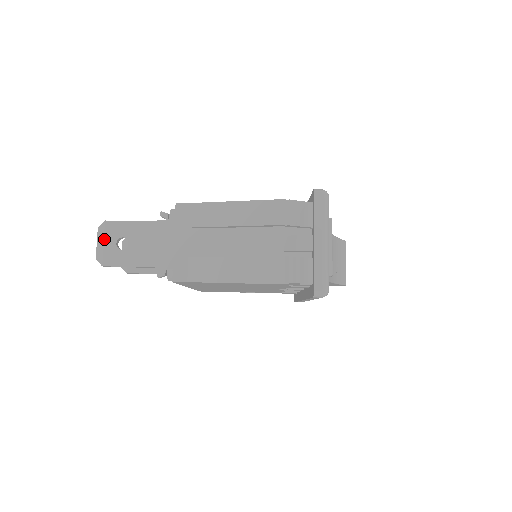
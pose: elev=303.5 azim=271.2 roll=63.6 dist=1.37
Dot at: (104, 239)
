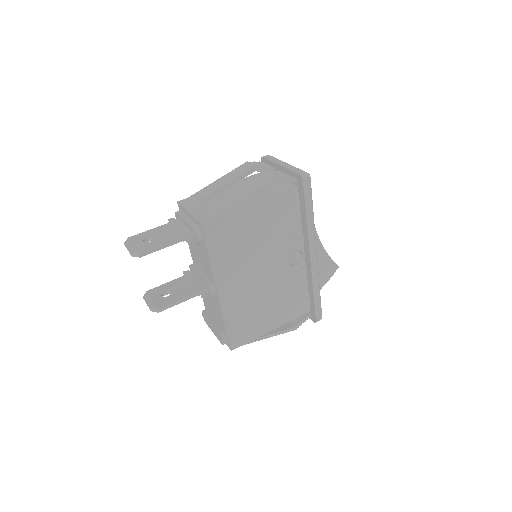
Dot at: (132, 244)
